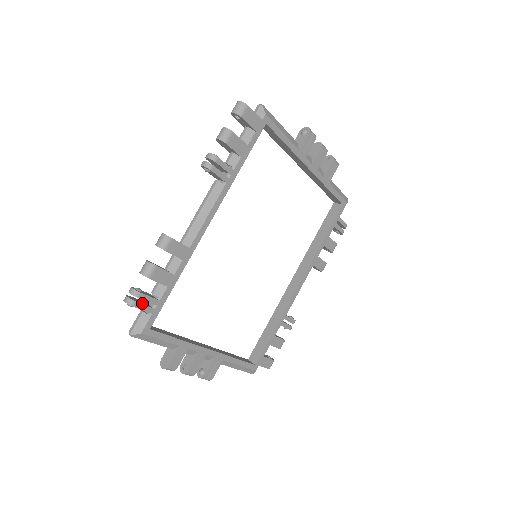
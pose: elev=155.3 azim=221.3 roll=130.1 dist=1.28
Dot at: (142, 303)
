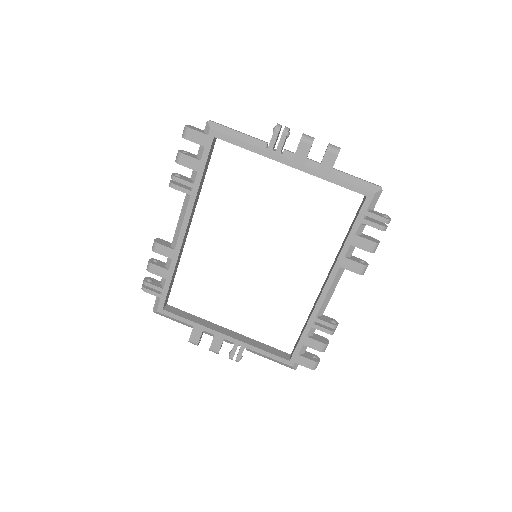
Dot at: (152, 289)
